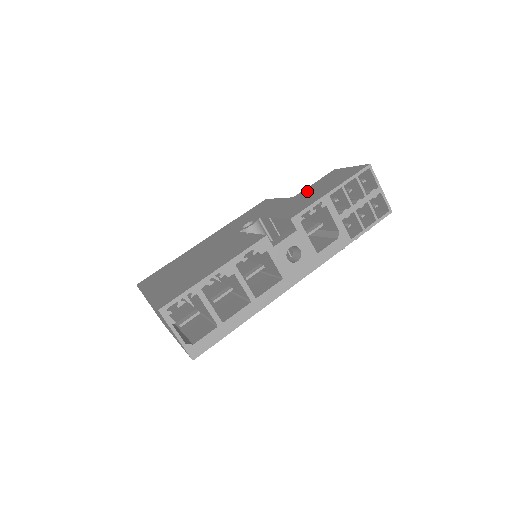
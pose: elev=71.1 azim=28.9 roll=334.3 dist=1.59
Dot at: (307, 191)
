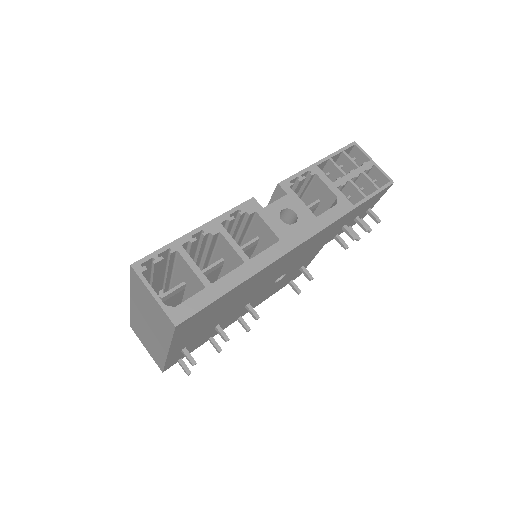
Dot at: occluded
